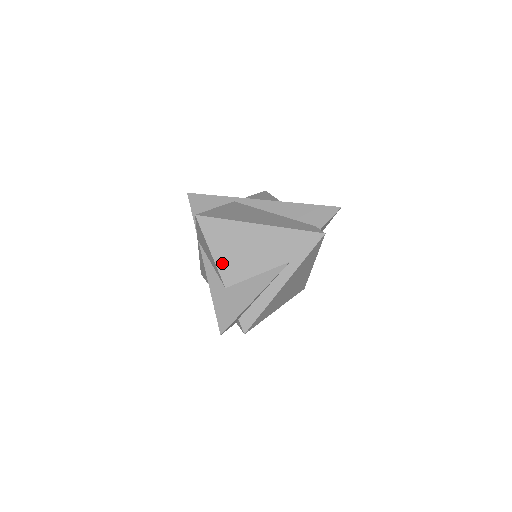
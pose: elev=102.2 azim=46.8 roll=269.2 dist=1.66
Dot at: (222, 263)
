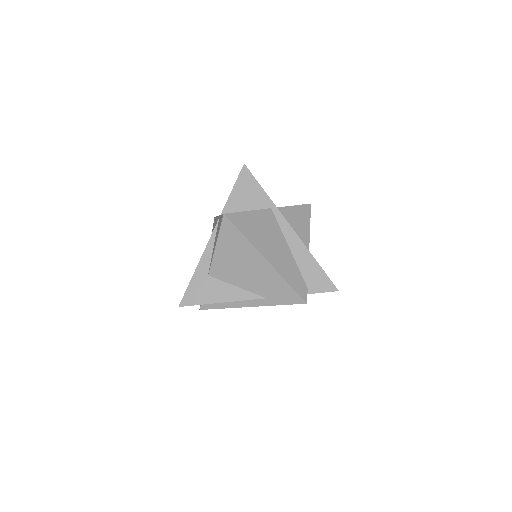
Dot at: (218, 259)
